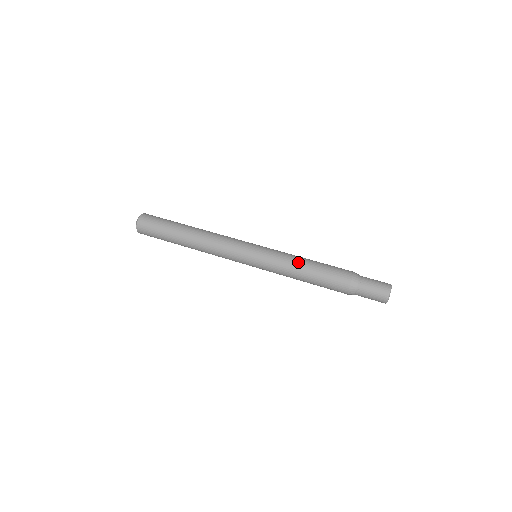
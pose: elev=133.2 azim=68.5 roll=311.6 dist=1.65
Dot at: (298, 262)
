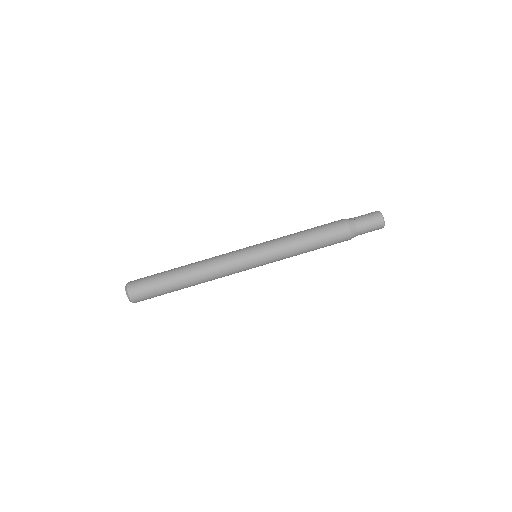
Dot at: (298, 241)
